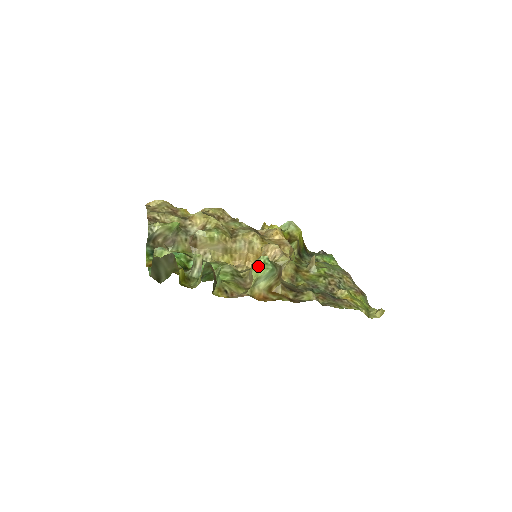
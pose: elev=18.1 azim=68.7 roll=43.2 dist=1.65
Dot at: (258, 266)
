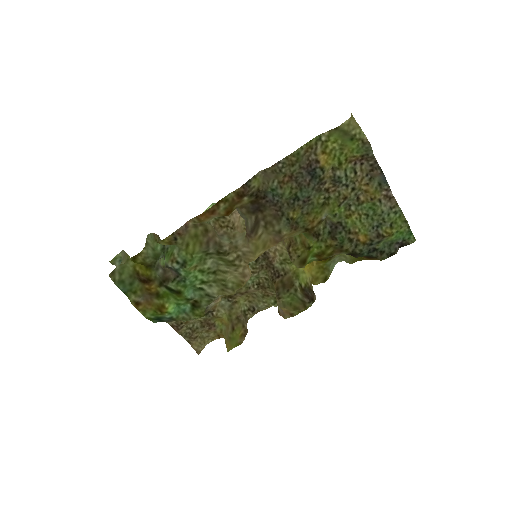
Dot at: occluded
